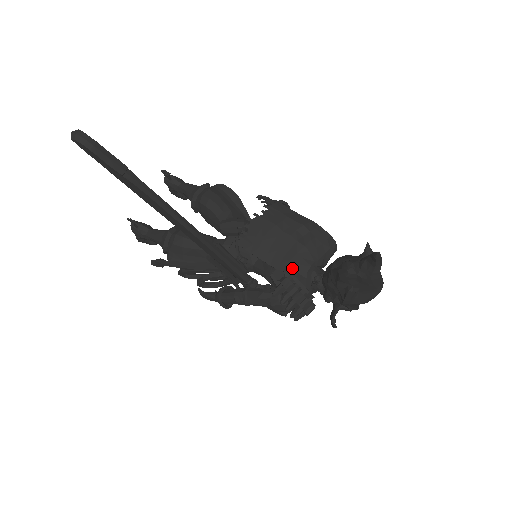
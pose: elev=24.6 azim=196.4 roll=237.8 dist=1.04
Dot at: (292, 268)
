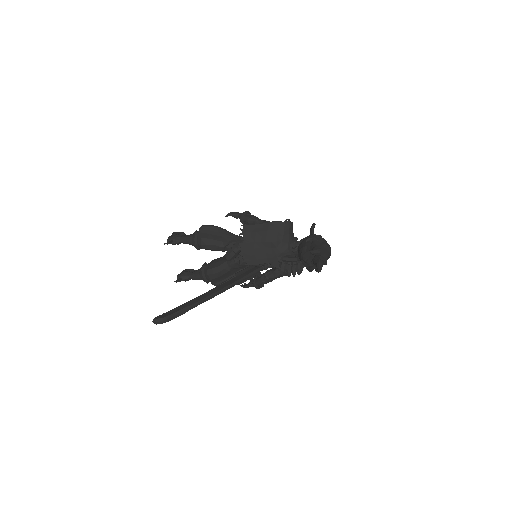
Dot at: (280, 256)
